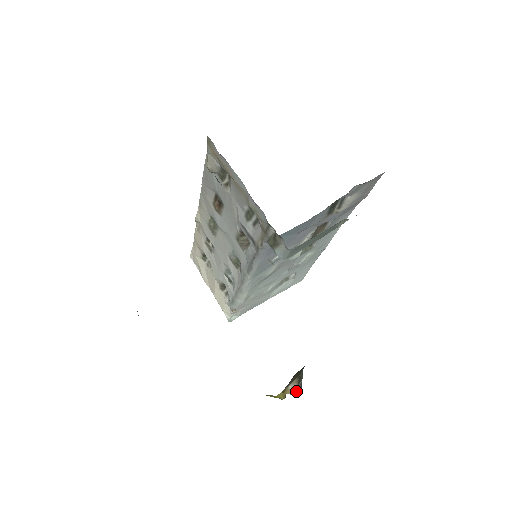
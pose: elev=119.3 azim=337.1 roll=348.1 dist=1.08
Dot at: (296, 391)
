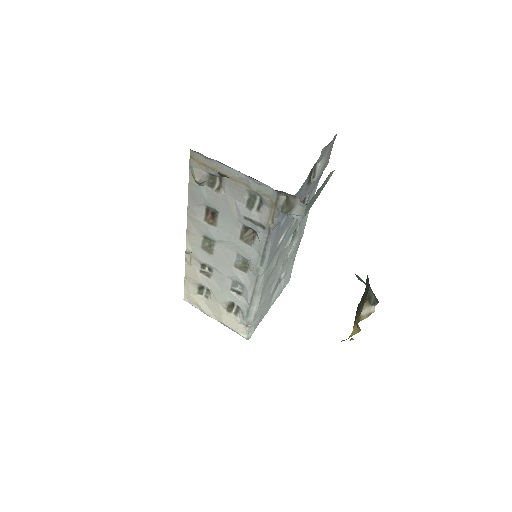
Dot at: (372, 310)
